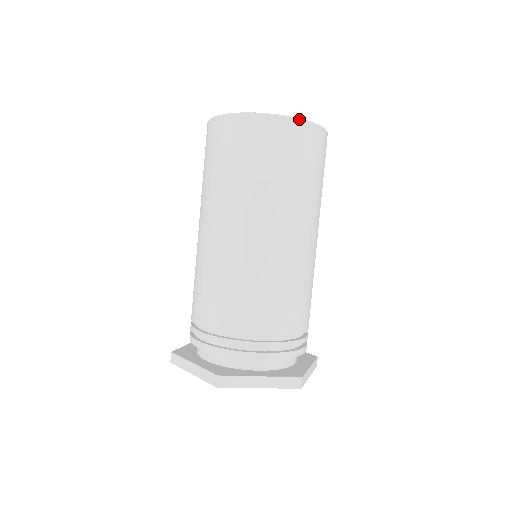
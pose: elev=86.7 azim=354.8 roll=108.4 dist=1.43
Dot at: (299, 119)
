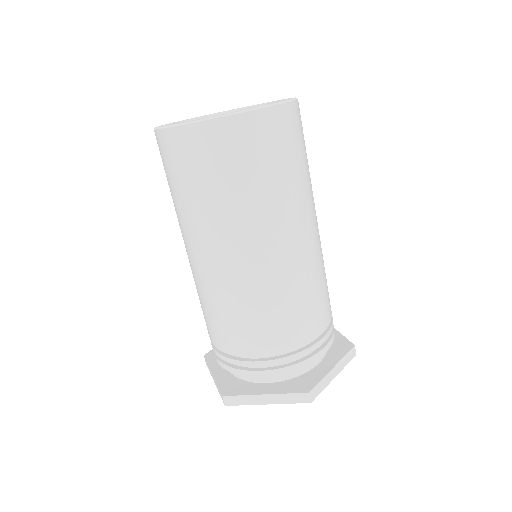
Dot at: (226, 116)
